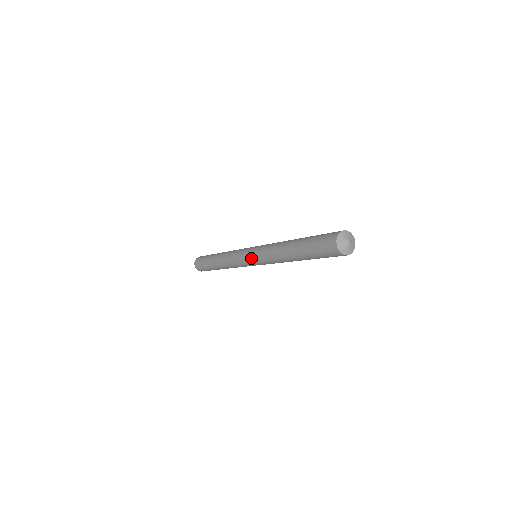
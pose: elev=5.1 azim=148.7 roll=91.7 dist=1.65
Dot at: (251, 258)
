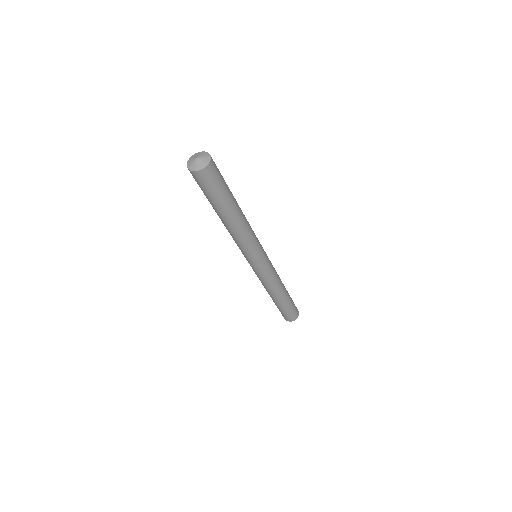
Dot at: occluded
